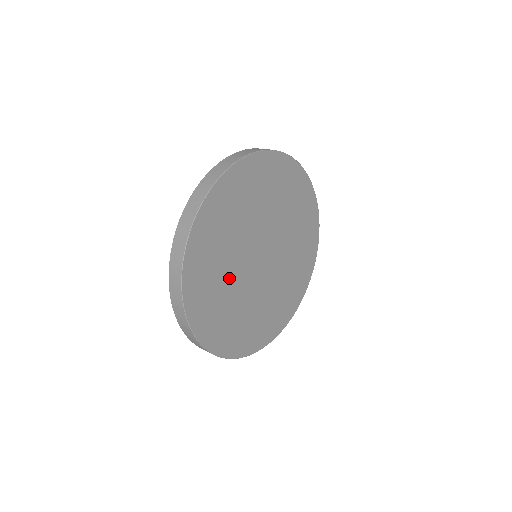
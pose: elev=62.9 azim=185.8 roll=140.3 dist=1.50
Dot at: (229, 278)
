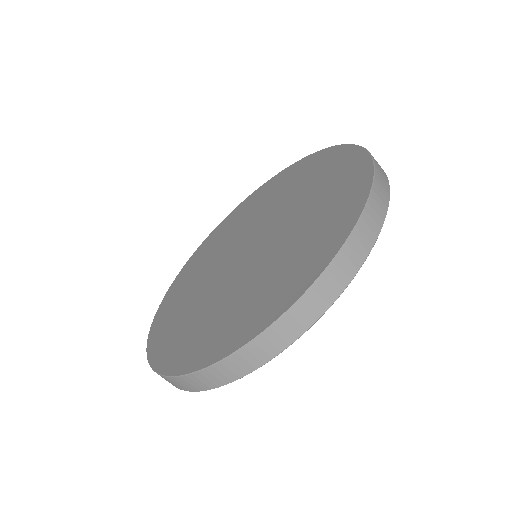
Dot at: occluded
